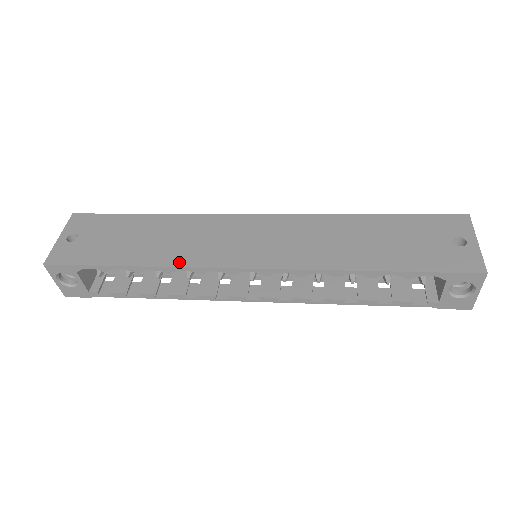
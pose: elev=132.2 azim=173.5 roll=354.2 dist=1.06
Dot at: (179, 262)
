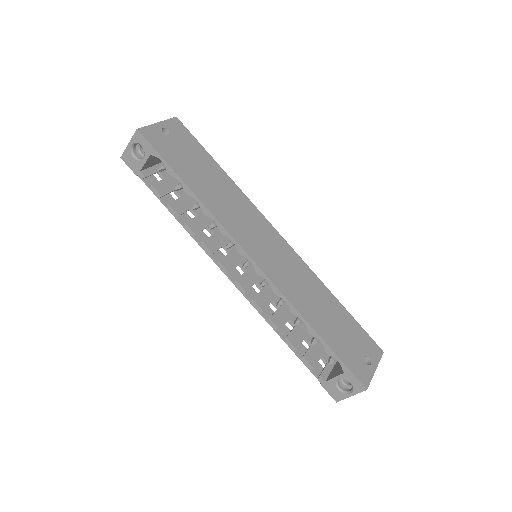
Dot at: (217, 215)
